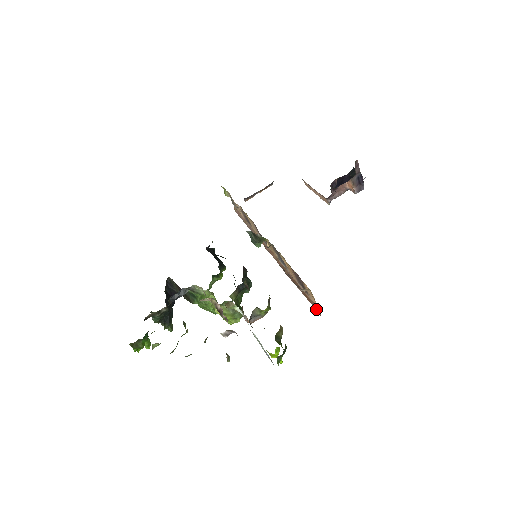
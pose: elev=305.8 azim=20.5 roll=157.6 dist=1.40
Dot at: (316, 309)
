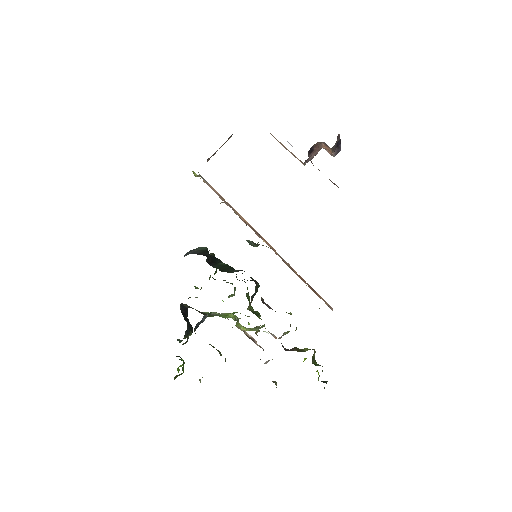
Dot at: (327, 304)
